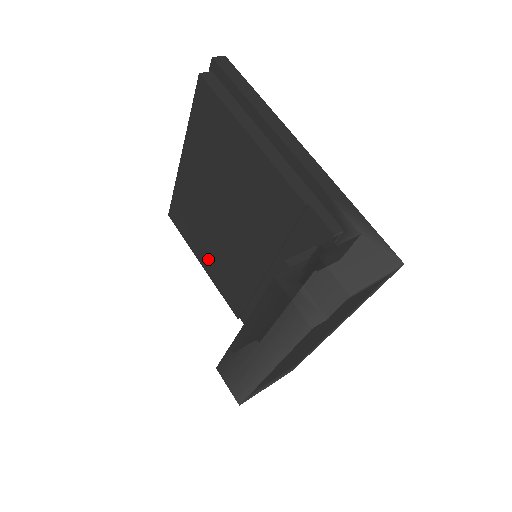
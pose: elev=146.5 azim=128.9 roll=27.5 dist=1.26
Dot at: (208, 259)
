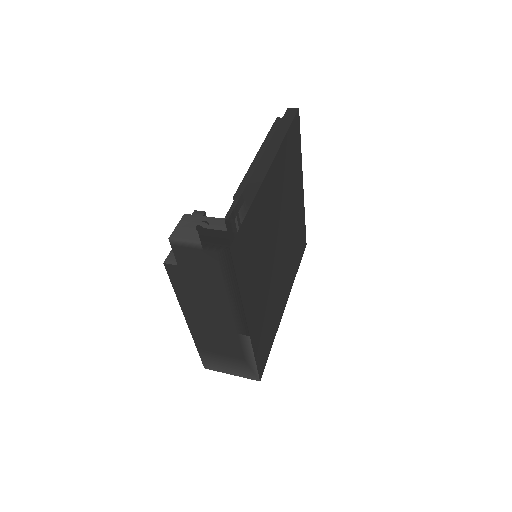
Dot at: occluded
